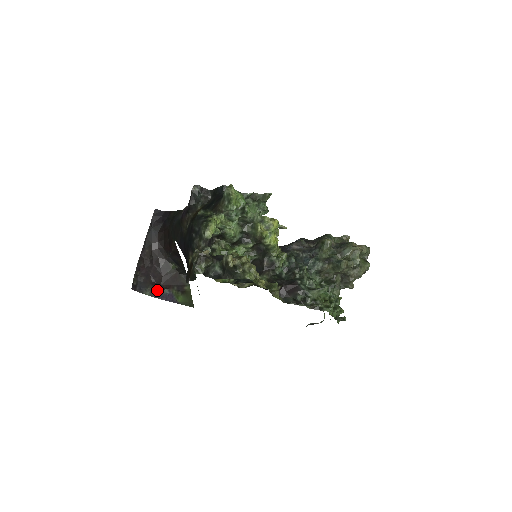
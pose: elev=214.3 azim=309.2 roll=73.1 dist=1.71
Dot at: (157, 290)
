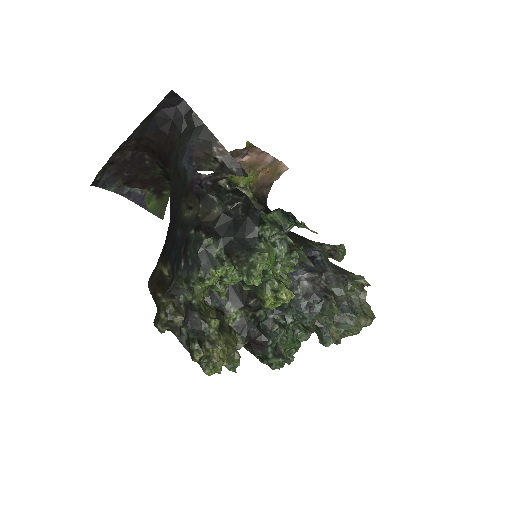
Dot at: (126, 187)
